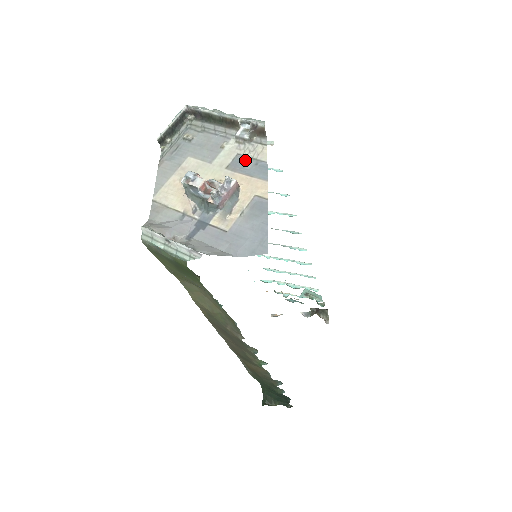
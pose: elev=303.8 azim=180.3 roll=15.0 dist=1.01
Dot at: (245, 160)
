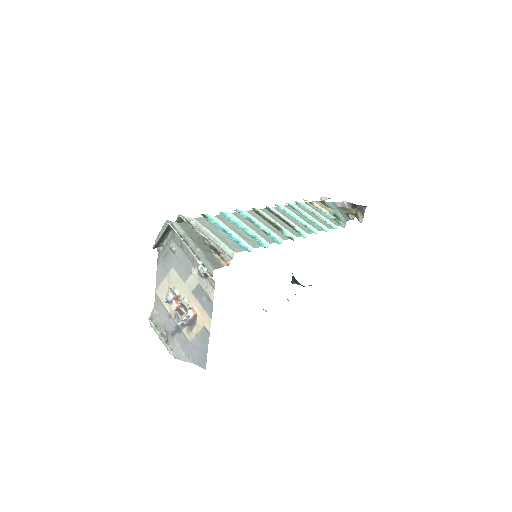
Dot at: (202, 292)
